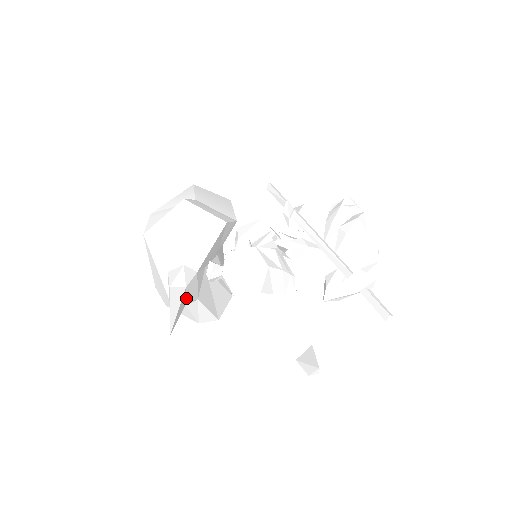
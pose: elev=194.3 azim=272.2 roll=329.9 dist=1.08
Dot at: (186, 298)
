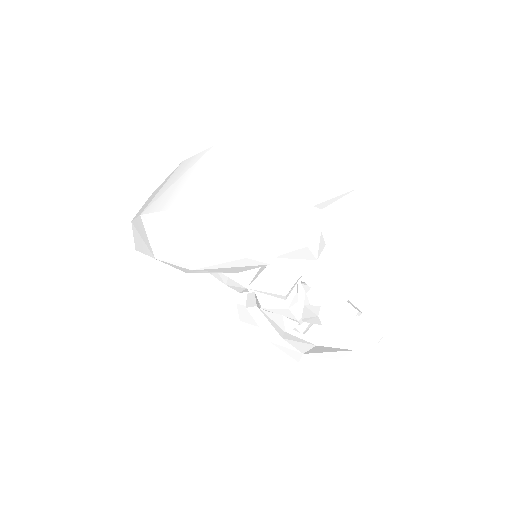
Dot at: (356, 186)
